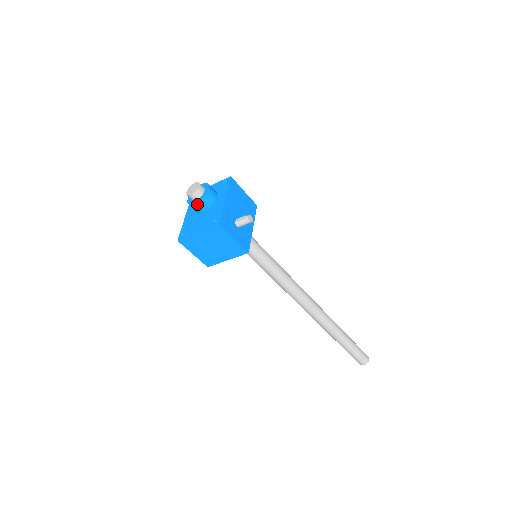
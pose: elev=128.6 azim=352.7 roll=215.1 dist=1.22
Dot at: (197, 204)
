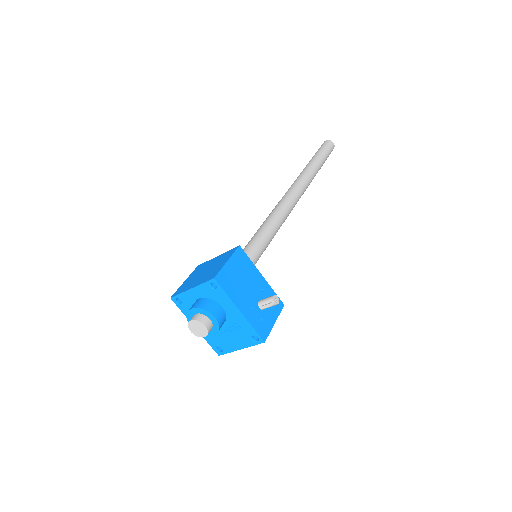
Dot at: (215, 334)
